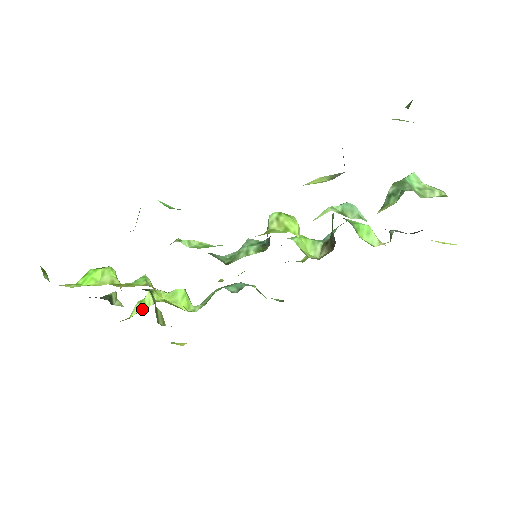
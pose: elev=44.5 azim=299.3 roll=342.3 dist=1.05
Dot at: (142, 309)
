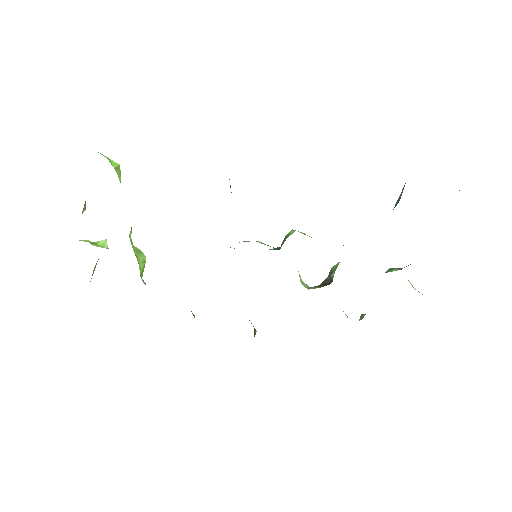
Dot at: (92, 244)
